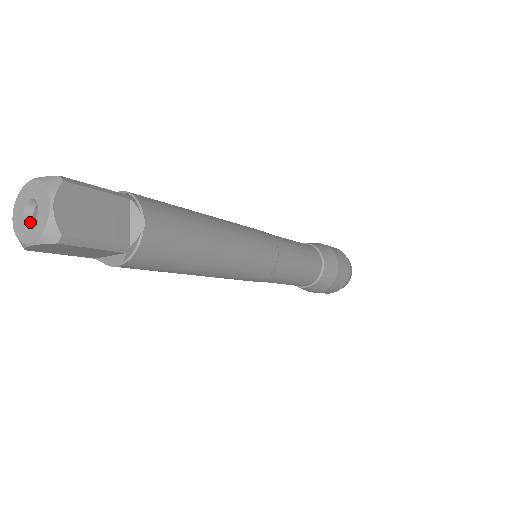
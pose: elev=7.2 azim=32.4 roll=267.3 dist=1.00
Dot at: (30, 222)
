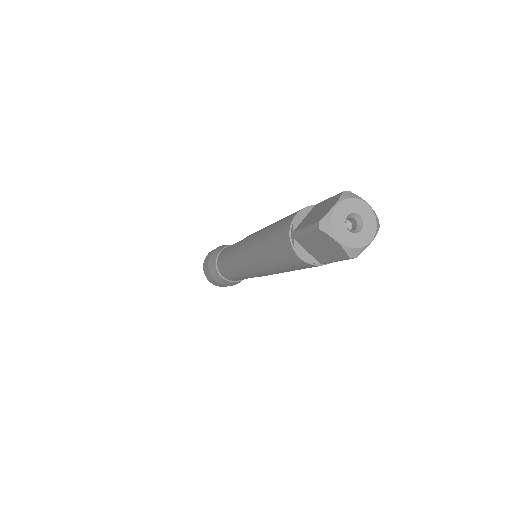
Dot at: occluded
